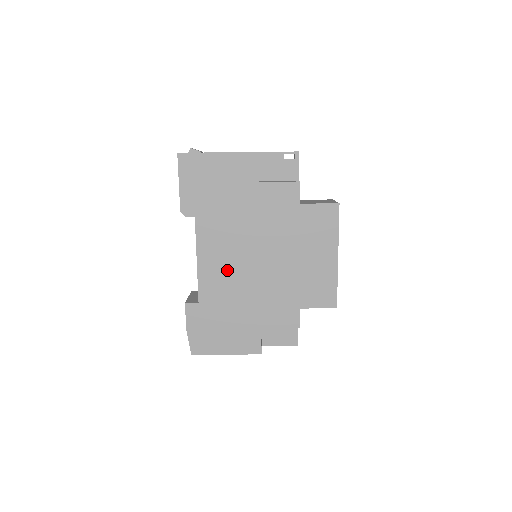
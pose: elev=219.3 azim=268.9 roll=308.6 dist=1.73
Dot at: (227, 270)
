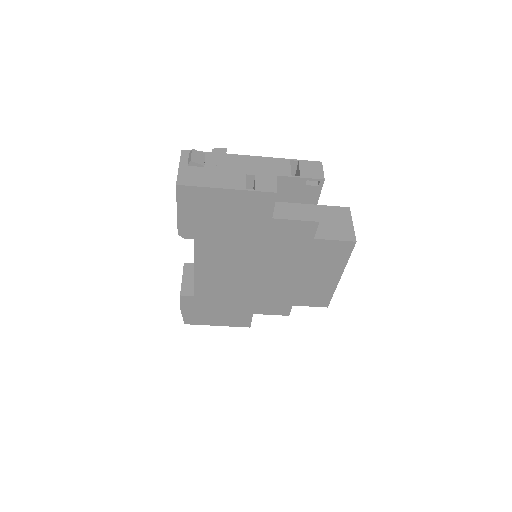
Dot at: (225, 278)
